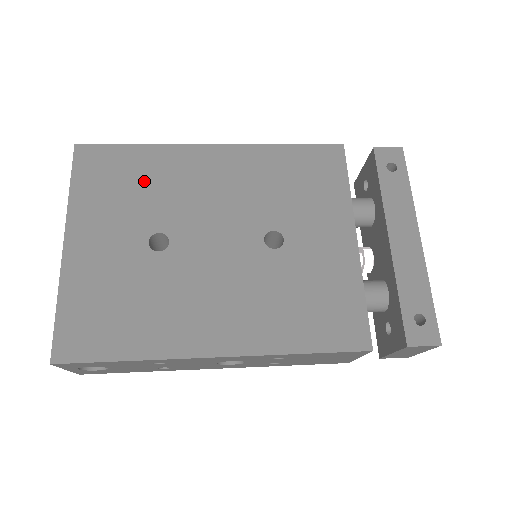
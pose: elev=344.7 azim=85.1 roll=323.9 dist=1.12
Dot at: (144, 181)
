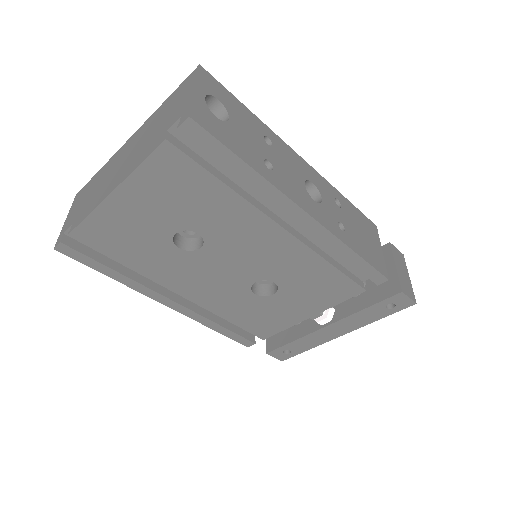
Dot at: occluded
